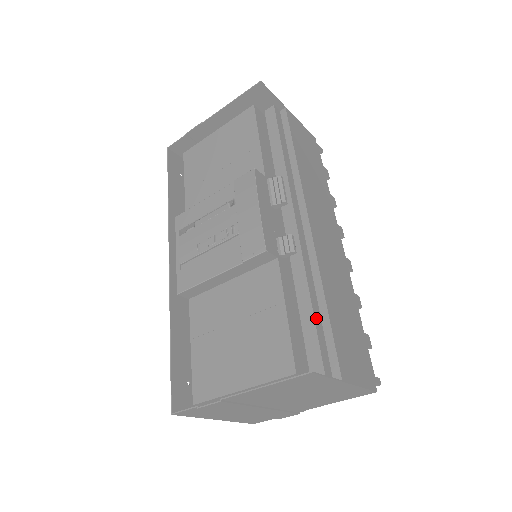
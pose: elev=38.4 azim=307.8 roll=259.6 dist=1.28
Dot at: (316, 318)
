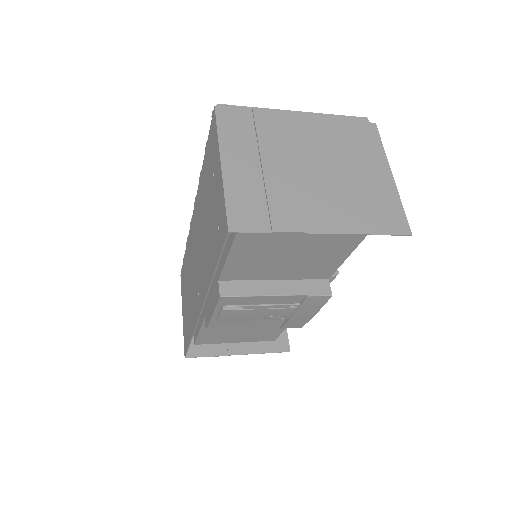
Dot at: occluded
